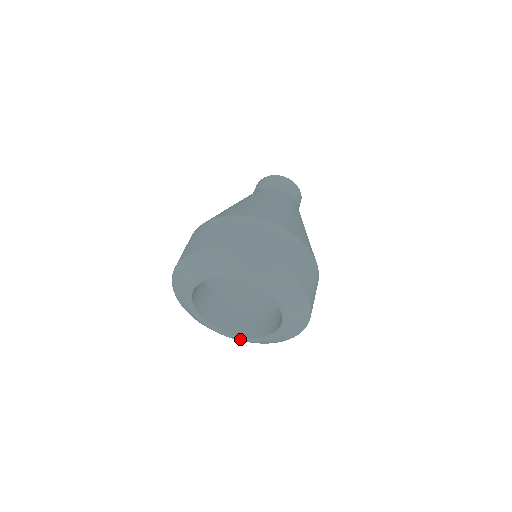
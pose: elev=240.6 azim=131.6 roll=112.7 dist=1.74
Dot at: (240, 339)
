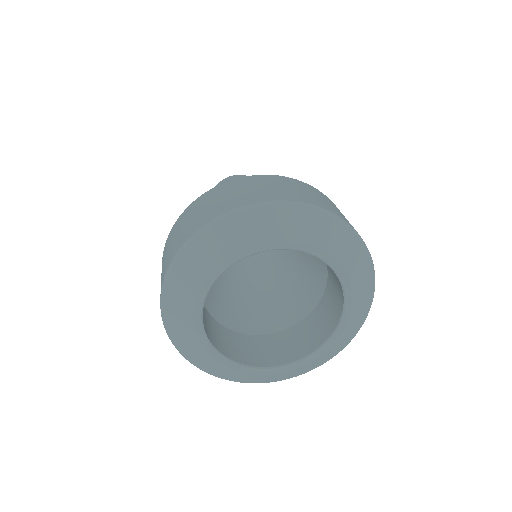
Dot at: (231, 366)
